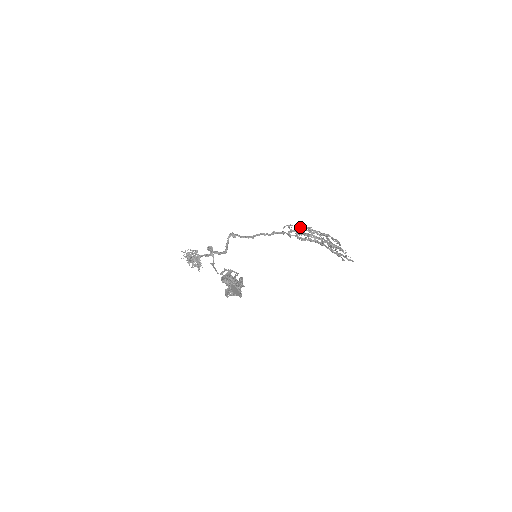
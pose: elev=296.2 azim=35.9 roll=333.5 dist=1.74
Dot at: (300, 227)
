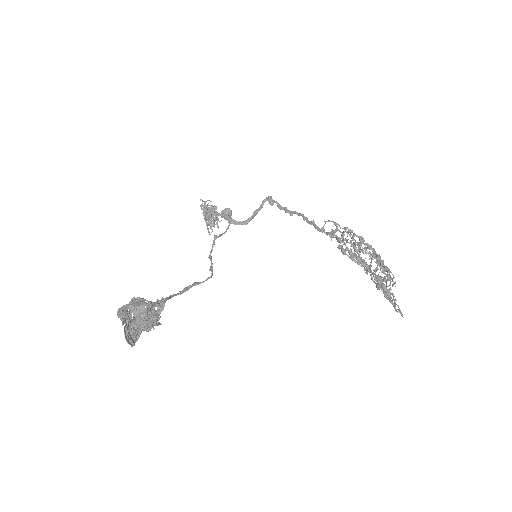
Dot at: (342, 234)
